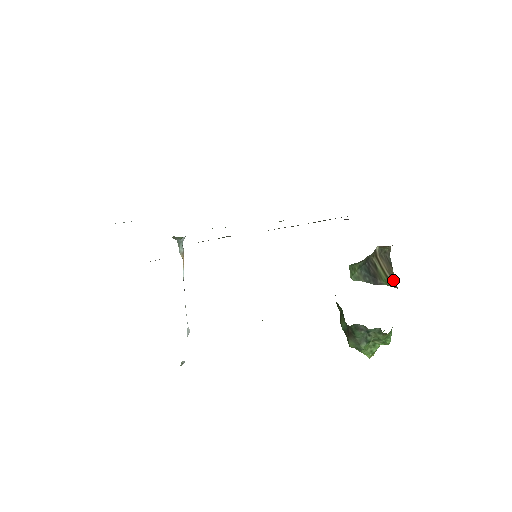
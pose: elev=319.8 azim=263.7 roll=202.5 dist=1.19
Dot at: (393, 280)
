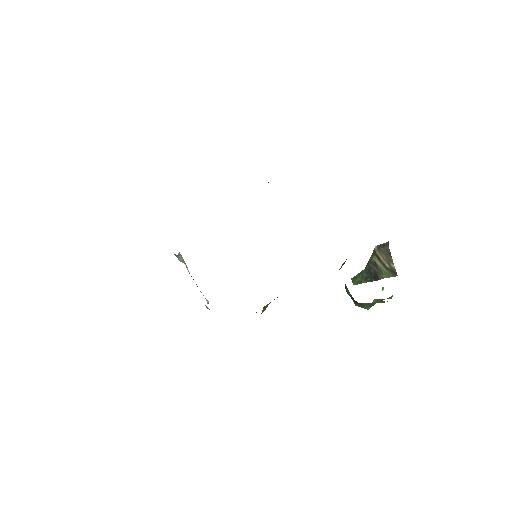
Dot at: (393, 269)
